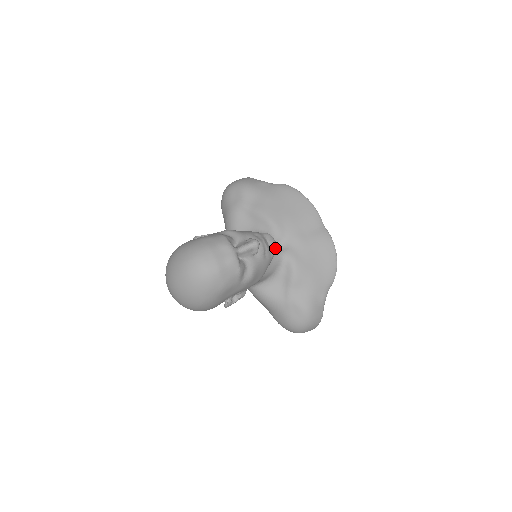
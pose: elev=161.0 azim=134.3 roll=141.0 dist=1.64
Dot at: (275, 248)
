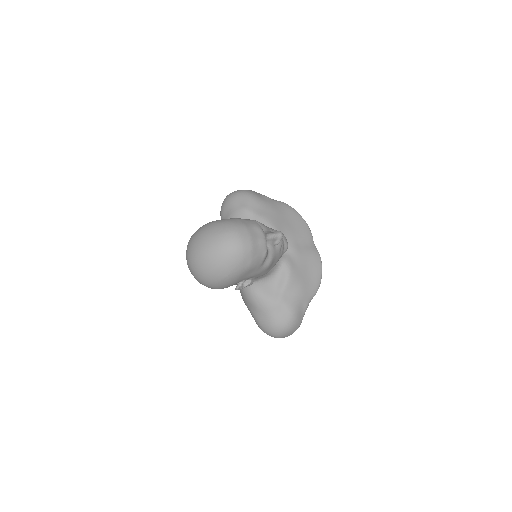
Dot at: (287, 246)
